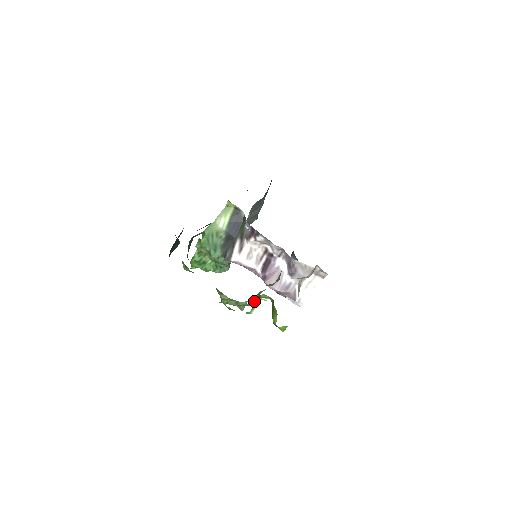
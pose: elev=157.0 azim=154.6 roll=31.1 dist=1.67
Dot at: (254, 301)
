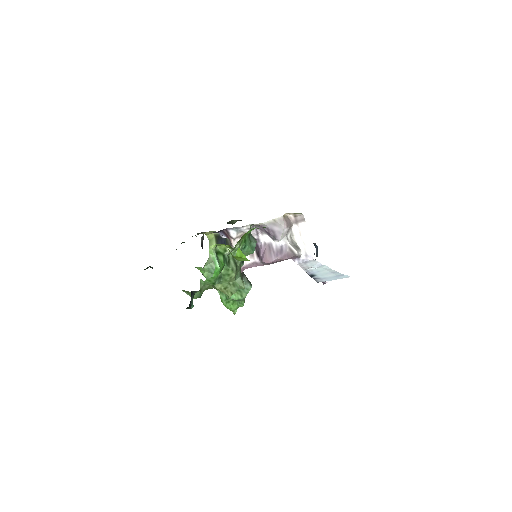
Dot at: (231, 266)
